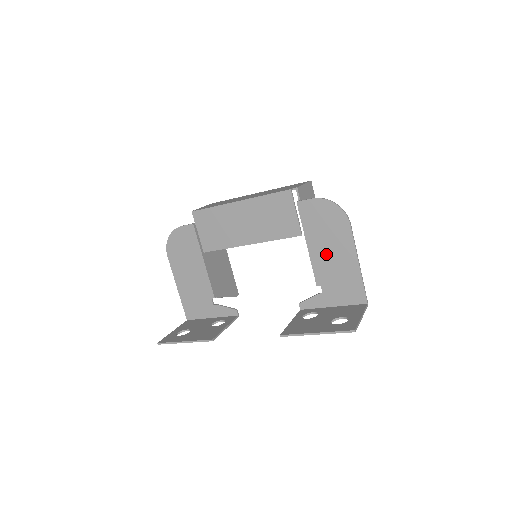
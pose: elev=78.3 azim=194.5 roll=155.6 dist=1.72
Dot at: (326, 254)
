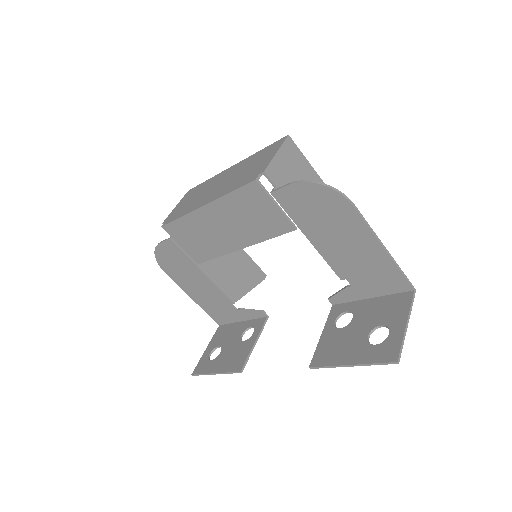
Dot at: (336, 245)
